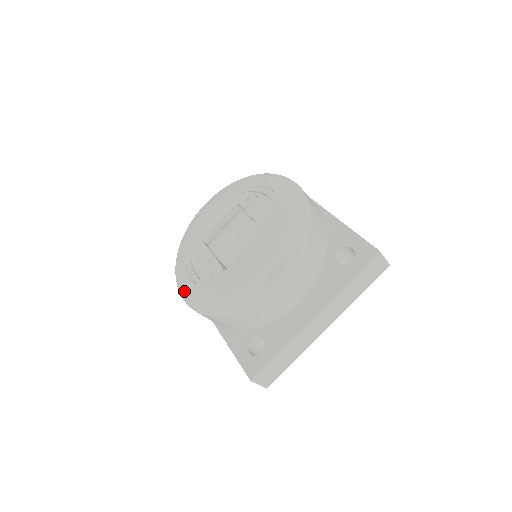
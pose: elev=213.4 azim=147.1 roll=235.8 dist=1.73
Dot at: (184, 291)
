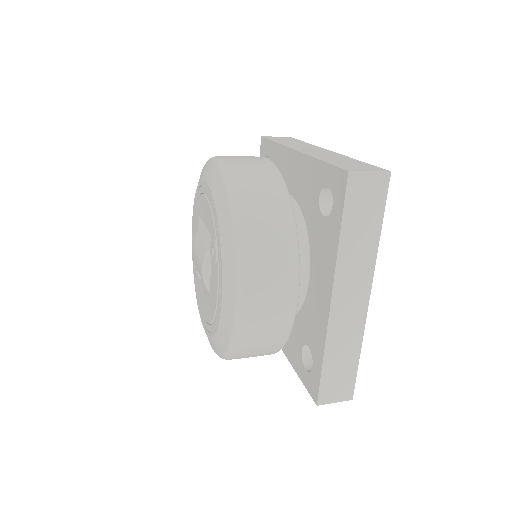
Dot at: occluded
